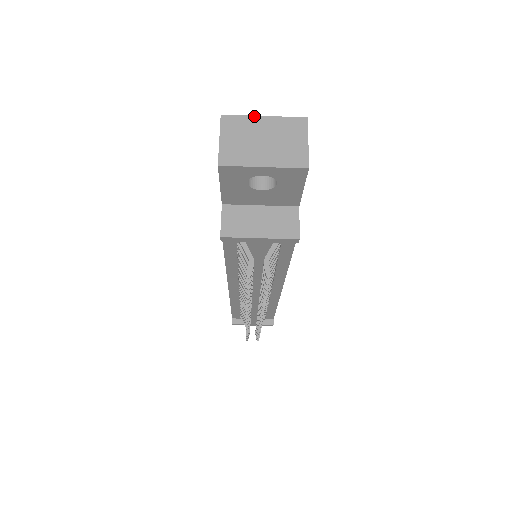
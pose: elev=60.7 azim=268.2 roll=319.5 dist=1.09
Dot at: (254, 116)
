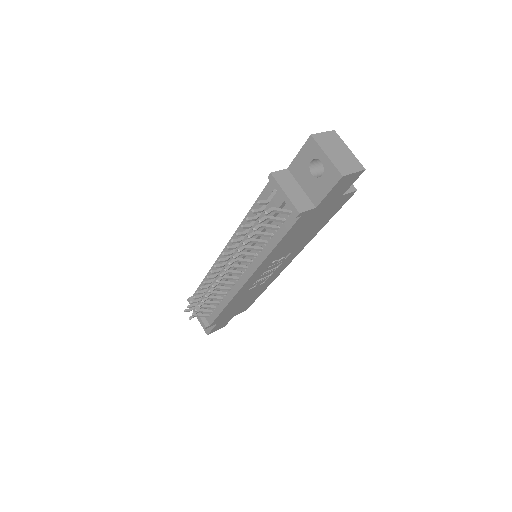
Dot at: (346, 145)
